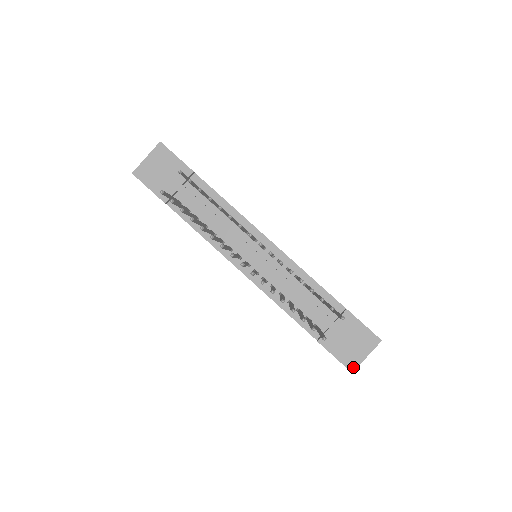
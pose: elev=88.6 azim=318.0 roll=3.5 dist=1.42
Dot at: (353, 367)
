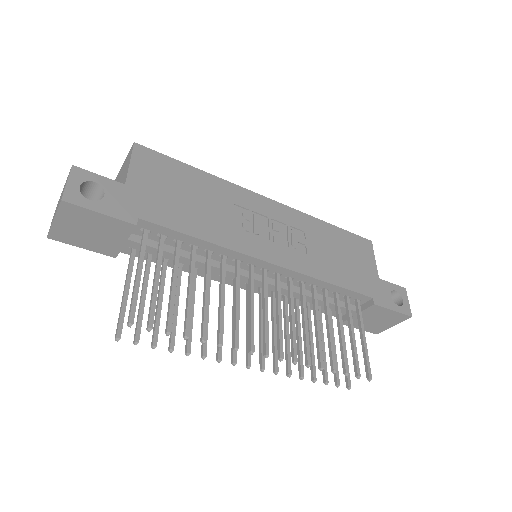
Dot at: (378, 332)
